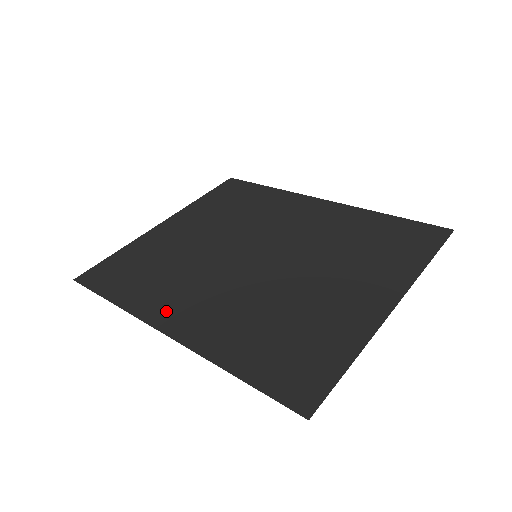
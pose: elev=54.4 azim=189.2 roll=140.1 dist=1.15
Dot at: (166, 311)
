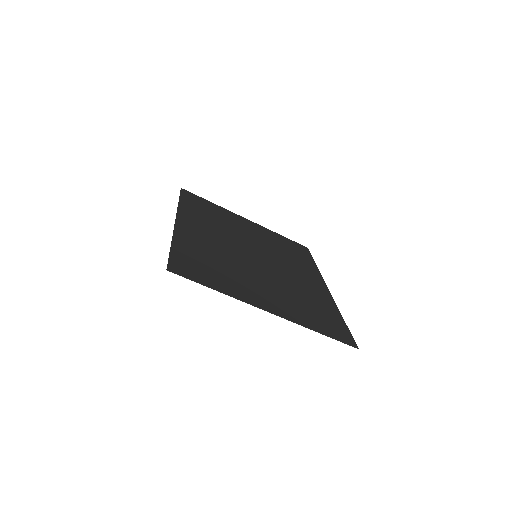
Dot at: (190, 220)
